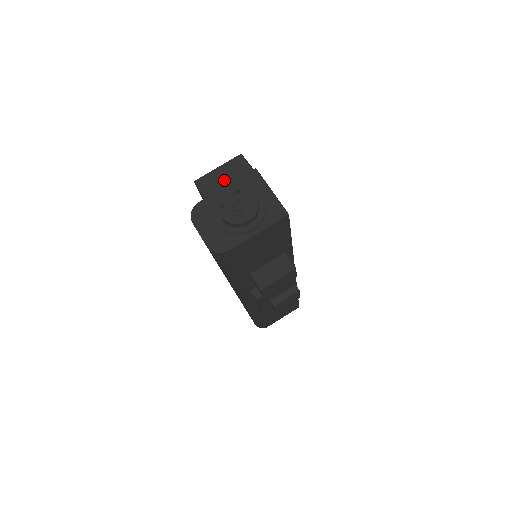
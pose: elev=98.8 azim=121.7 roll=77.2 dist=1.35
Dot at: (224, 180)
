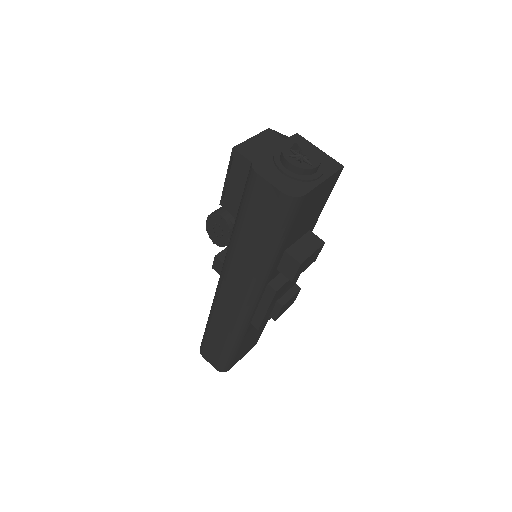
Dot at: (263, 147)
